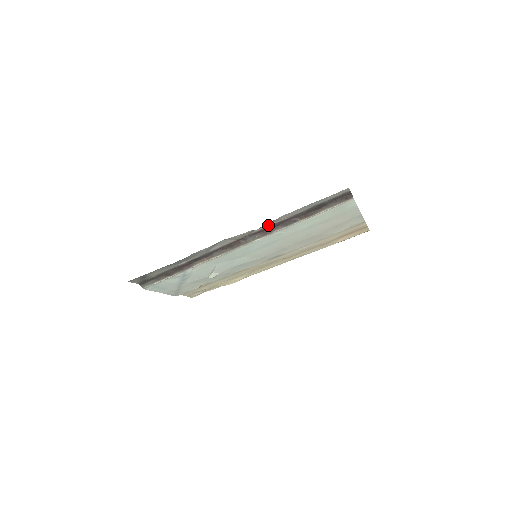
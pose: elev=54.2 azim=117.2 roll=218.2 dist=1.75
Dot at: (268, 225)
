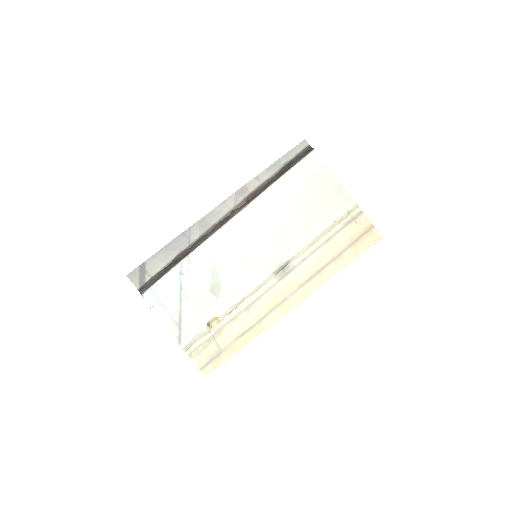
Dot at: (250, 192)
